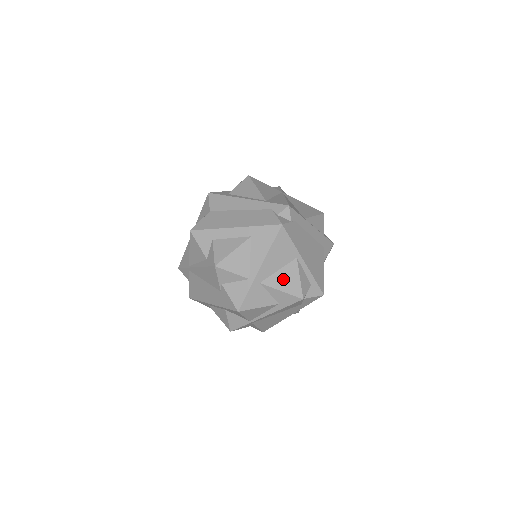
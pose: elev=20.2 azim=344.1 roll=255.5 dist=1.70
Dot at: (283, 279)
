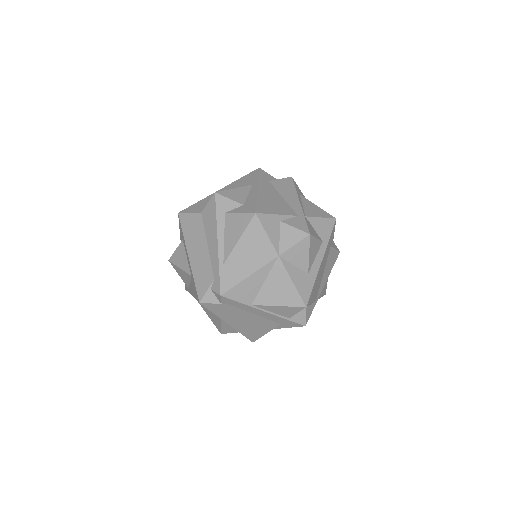
Dot at: (210, 314)
